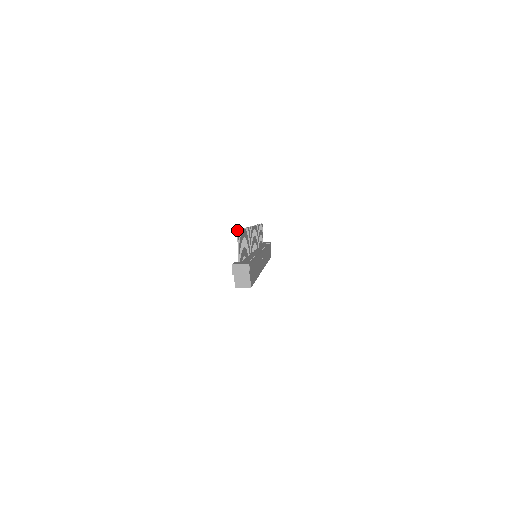
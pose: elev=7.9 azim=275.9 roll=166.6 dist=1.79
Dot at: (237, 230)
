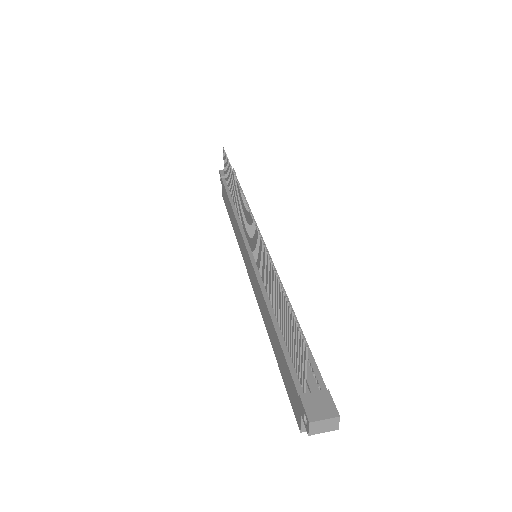
Dot at: (306, 347)
